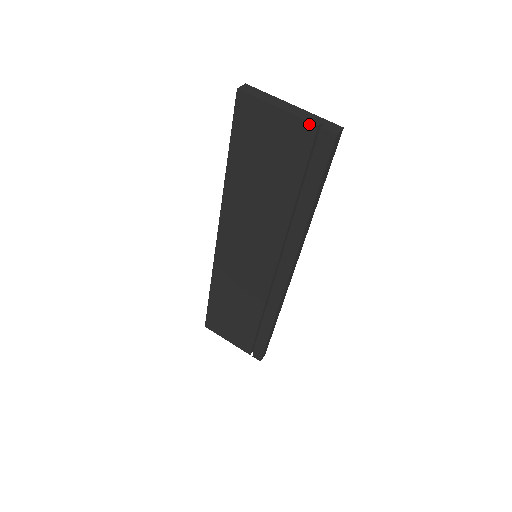
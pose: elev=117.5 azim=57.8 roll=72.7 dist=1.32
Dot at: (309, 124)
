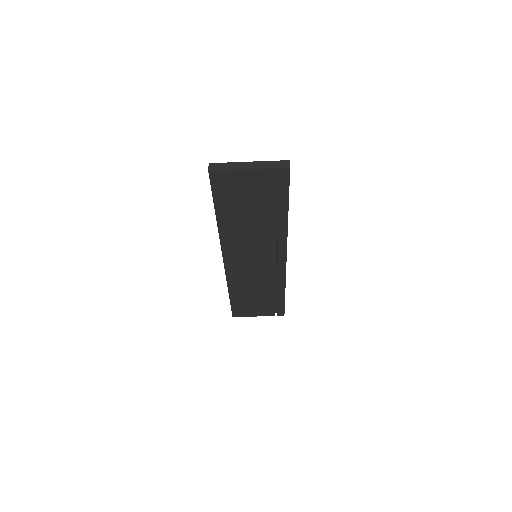
Dot at: (269, 170)
